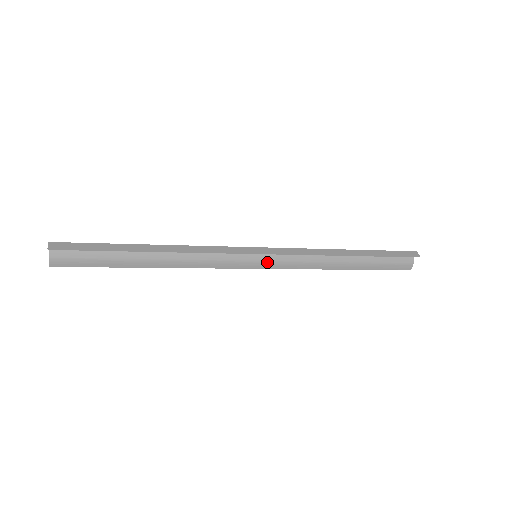
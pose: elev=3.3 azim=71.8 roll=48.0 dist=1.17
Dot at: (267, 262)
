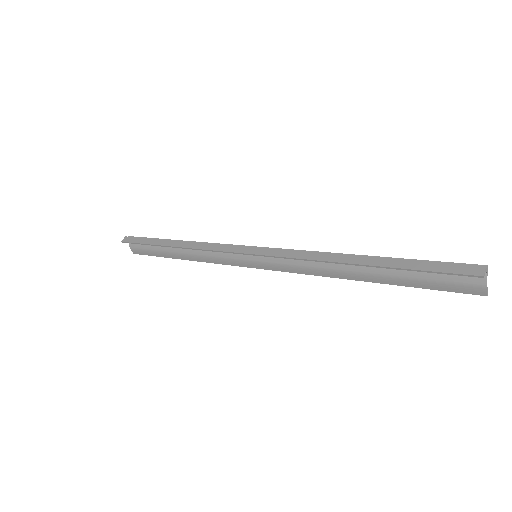
Dot at: (269, 263)
